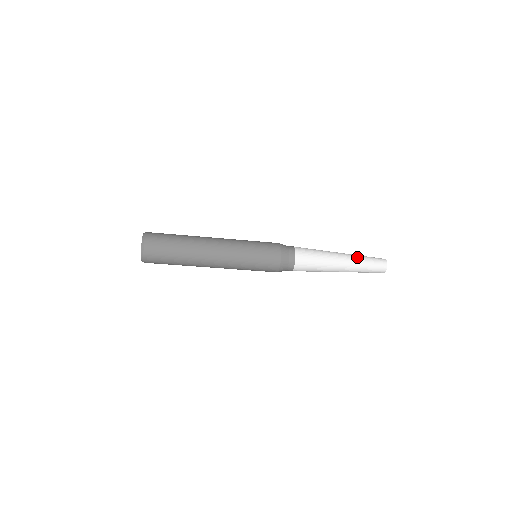
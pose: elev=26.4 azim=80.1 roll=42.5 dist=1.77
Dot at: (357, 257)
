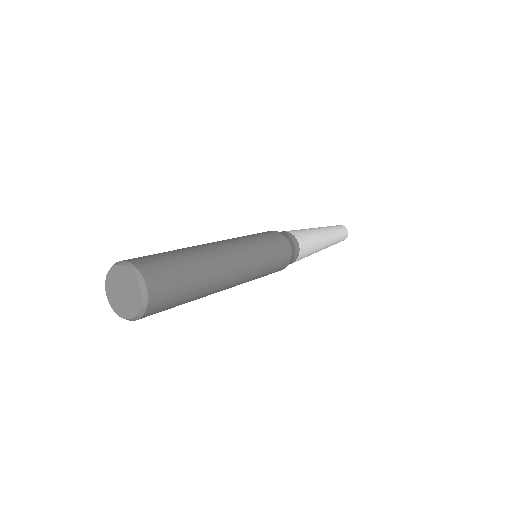
Dot at: (331, 229)
